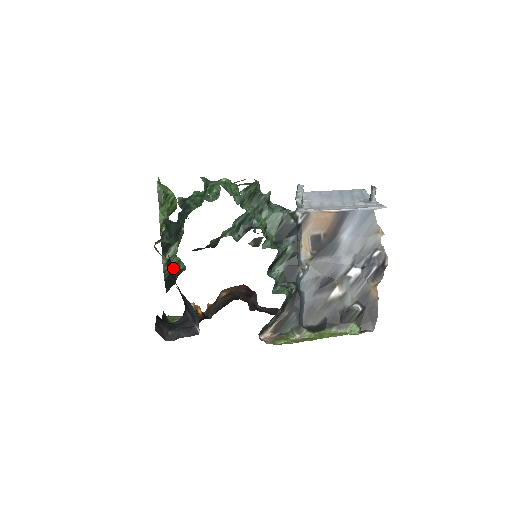
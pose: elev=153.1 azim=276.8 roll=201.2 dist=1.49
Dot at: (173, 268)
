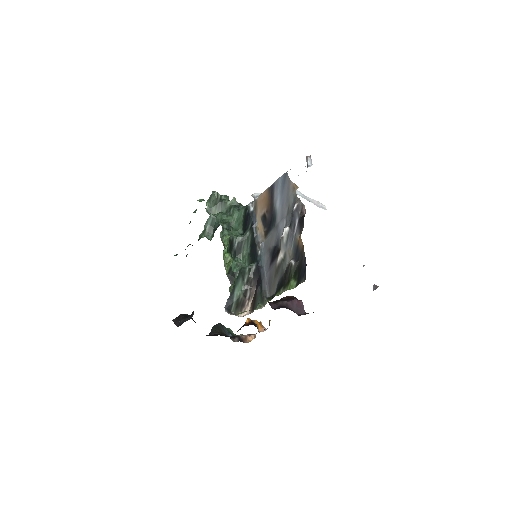
Dot at: occluded
